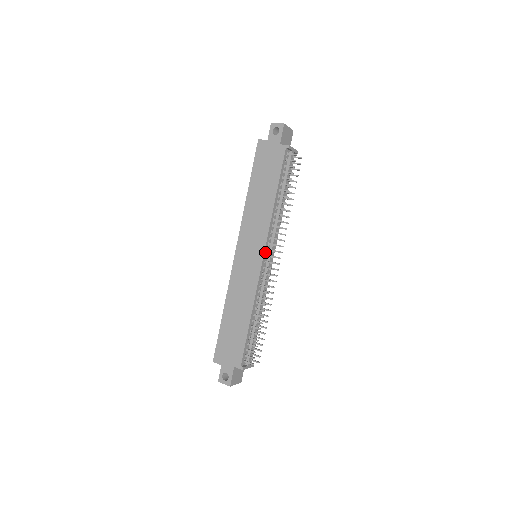
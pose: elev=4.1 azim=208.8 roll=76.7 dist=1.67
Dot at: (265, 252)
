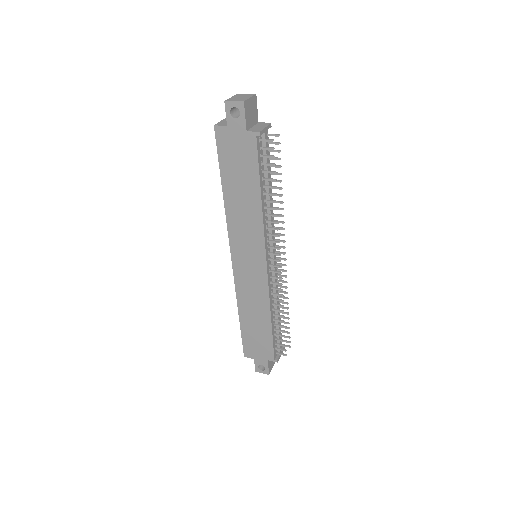
Dot at: (267, 258)
